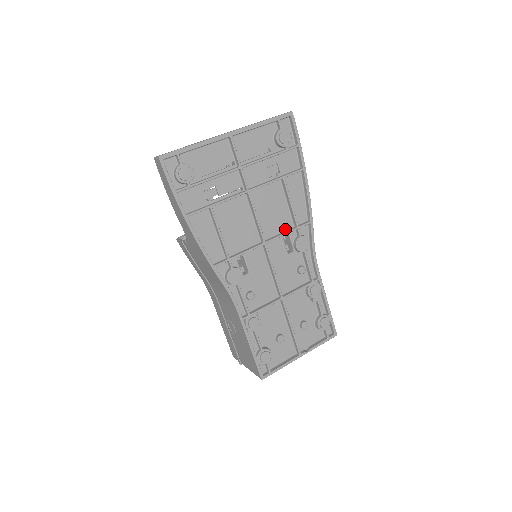
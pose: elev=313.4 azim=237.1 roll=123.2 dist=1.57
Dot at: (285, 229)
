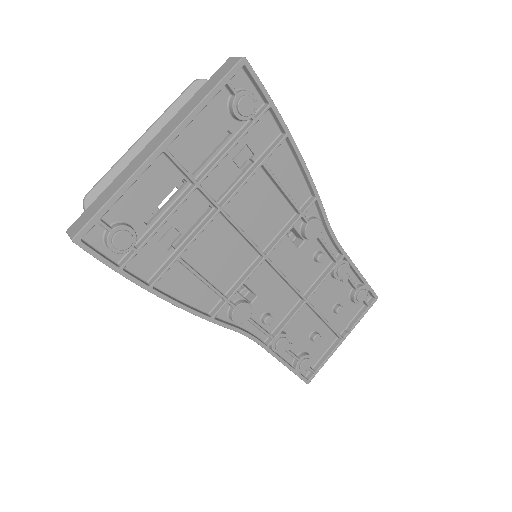
Dot at: (285, 222)
